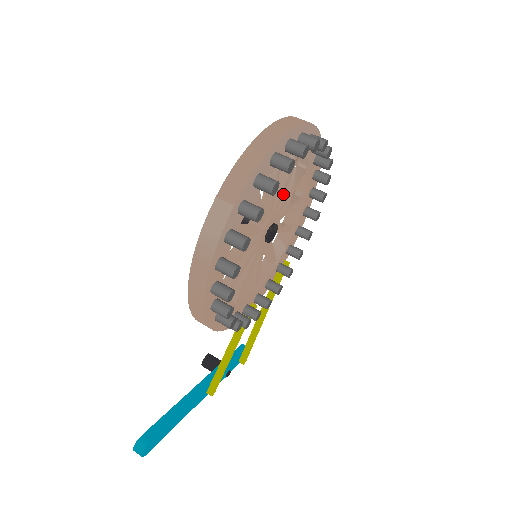
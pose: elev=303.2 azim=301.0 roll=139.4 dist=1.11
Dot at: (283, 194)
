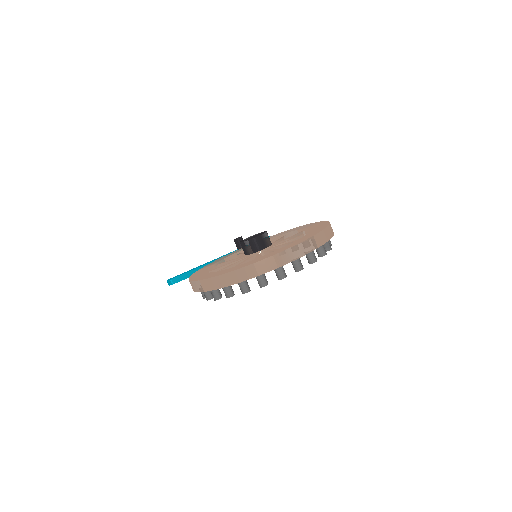
Dot at: occluded
